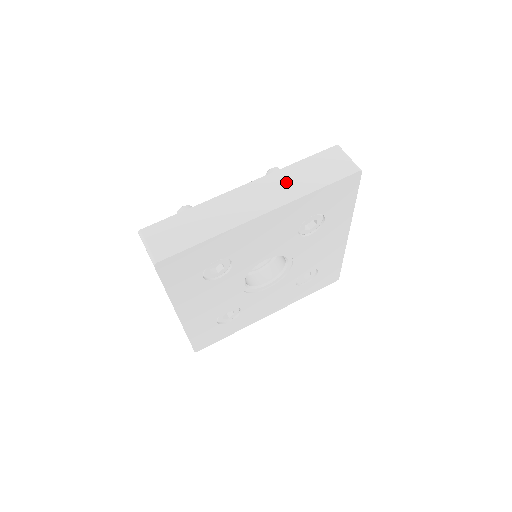
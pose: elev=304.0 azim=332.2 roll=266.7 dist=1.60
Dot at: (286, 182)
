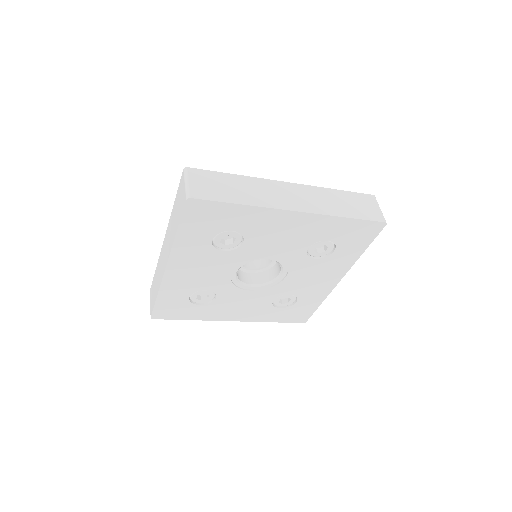
Dot at: (324, 199)
